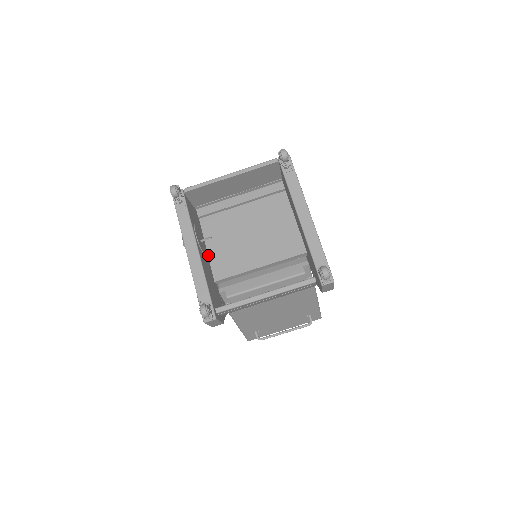
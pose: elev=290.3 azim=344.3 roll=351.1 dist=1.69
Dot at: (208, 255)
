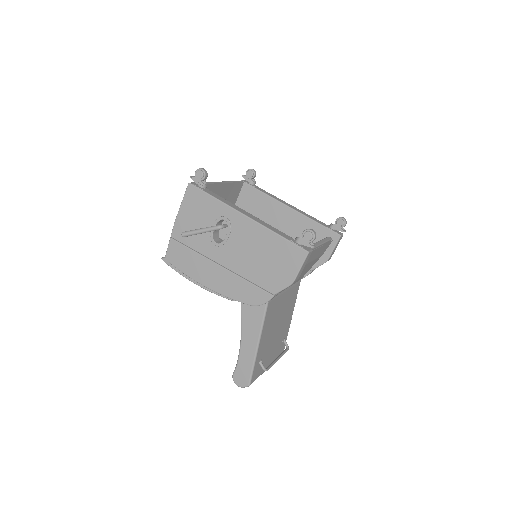
Dot at: occluded
